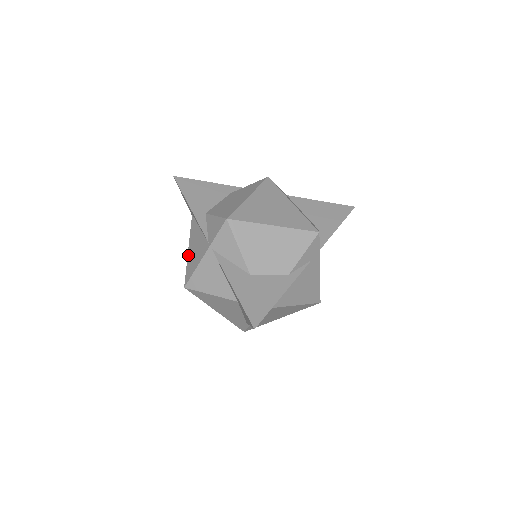
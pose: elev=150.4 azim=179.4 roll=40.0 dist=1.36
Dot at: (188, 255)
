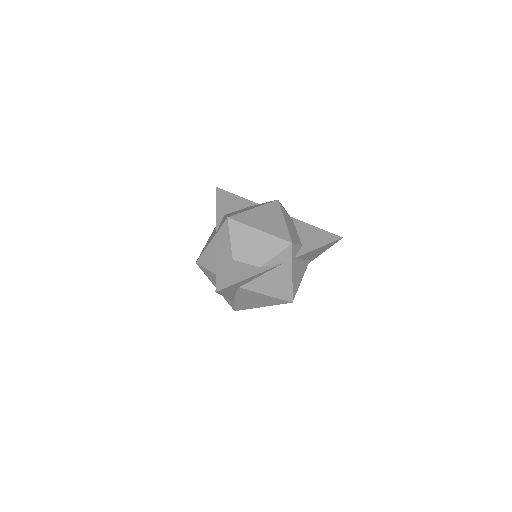
Dot at: occluded
